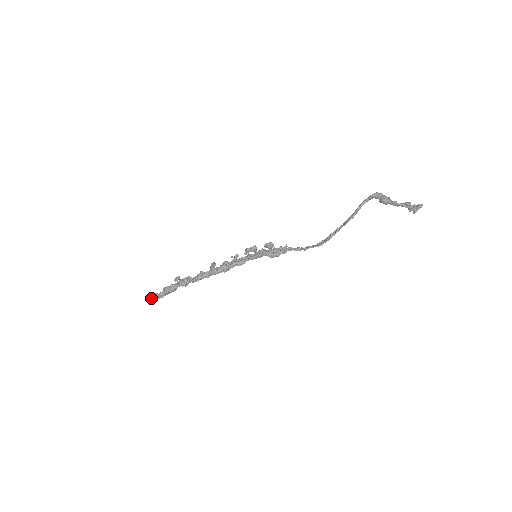
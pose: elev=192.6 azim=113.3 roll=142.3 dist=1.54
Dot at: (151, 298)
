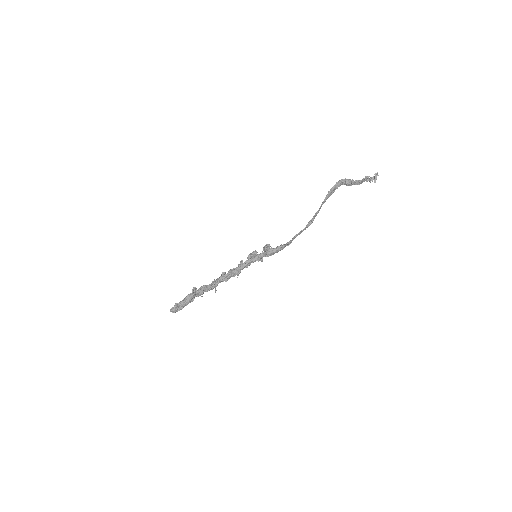
Dot at: (172, 307)
